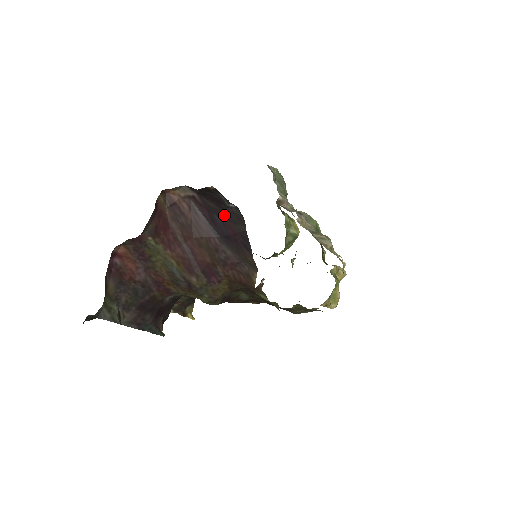
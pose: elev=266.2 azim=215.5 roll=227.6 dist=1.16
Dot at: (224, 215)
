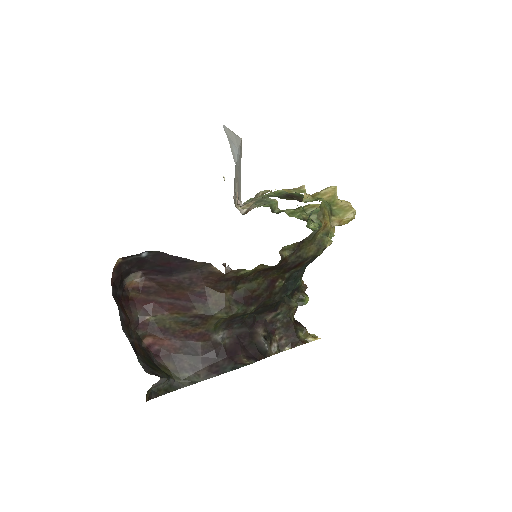
Dot at: (155, 263)
